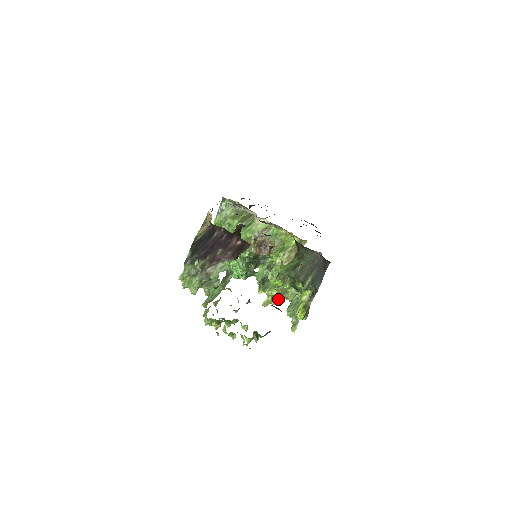
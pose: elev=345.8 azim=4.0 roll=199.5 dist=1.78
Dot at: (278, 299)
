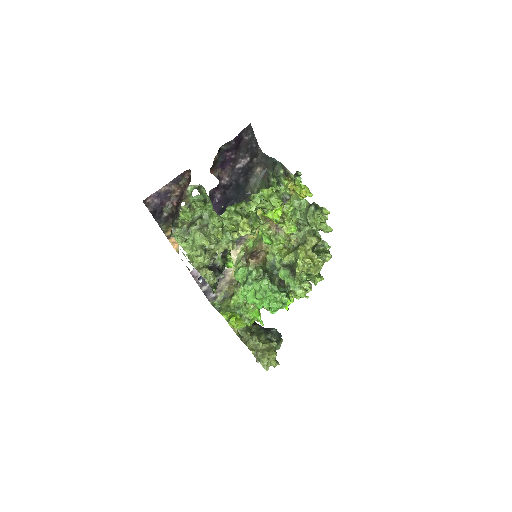
Dot at: (313, 256)
